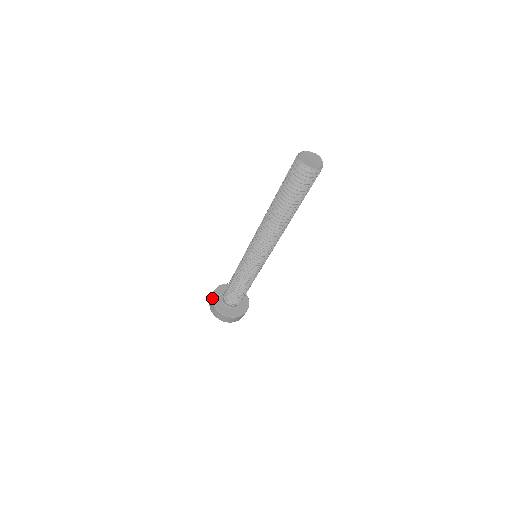
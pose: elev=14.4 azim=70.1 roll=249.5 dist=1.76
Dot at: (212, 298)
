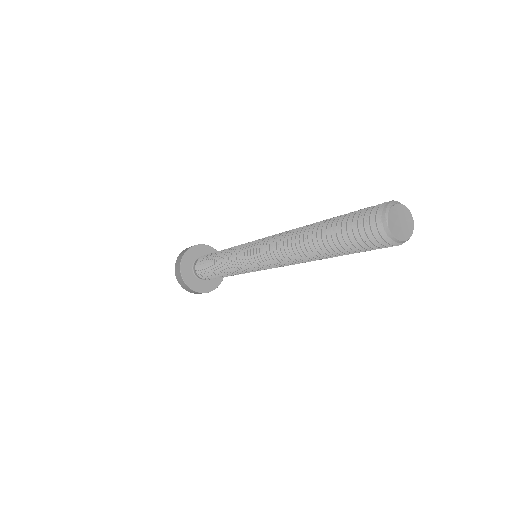
Dot at: (181, 273)
